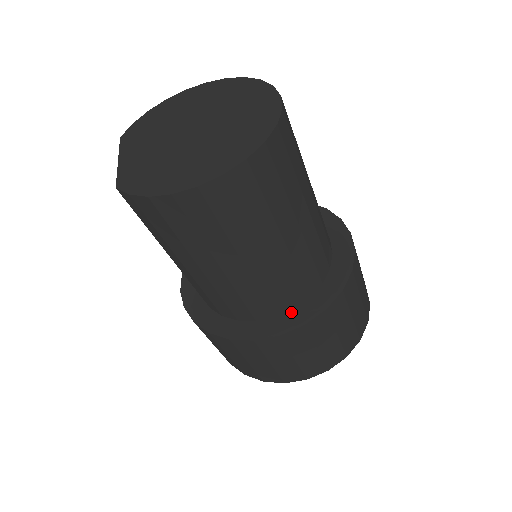
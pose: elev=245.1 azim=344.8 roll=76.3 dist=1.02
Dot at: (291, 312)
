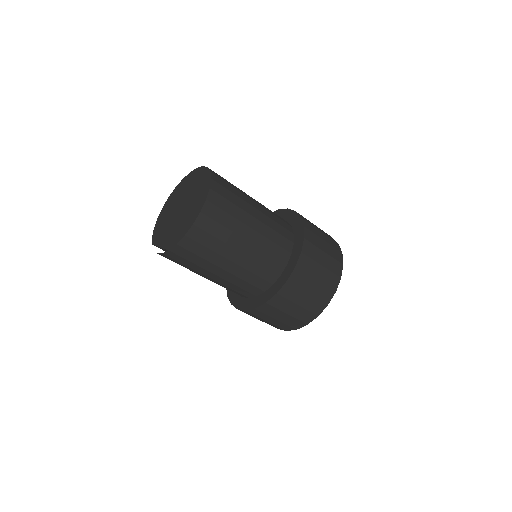
Dot at: (291, 256)
